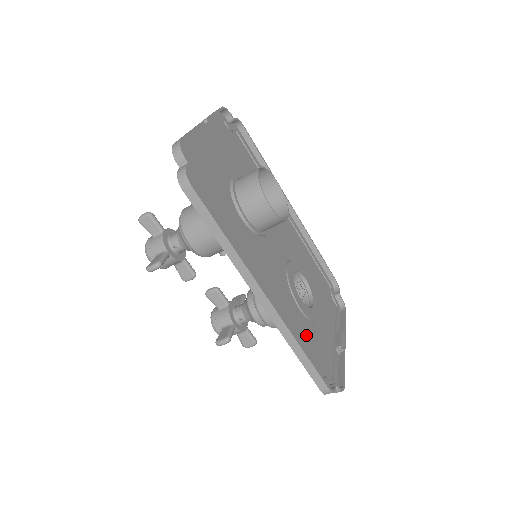
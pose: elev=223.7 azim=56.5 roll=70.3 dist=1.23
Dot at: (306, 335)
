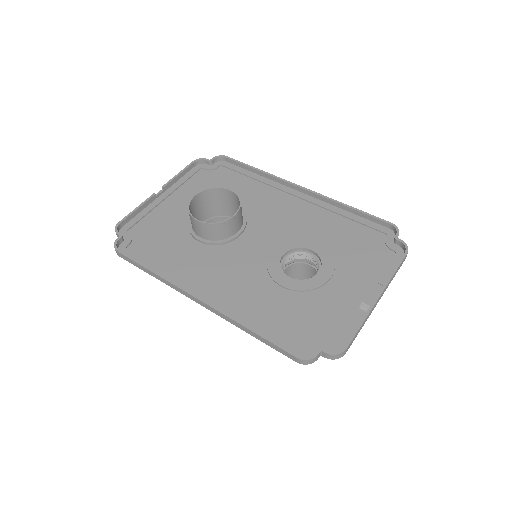
Dot at: (287, 310)
